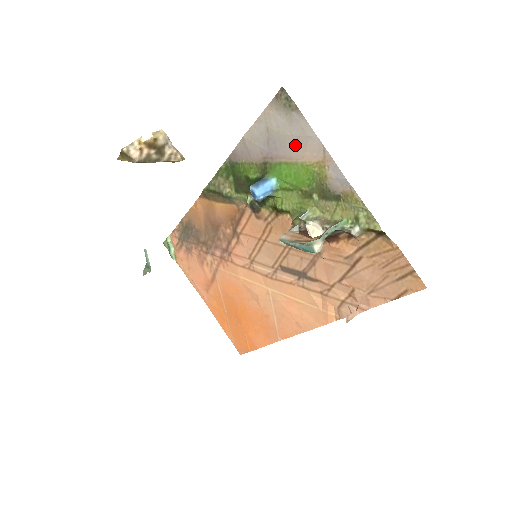
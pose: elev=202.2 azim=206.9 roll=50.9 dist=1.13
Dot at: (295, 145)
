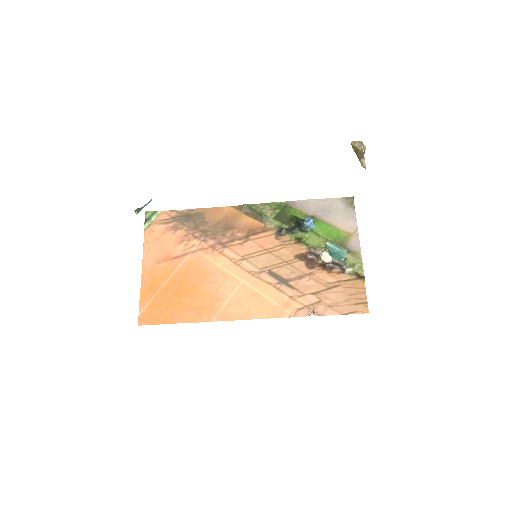
Dot at: (341, 219)
